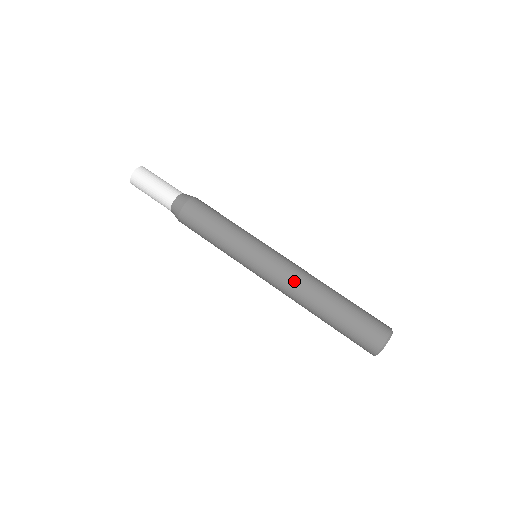
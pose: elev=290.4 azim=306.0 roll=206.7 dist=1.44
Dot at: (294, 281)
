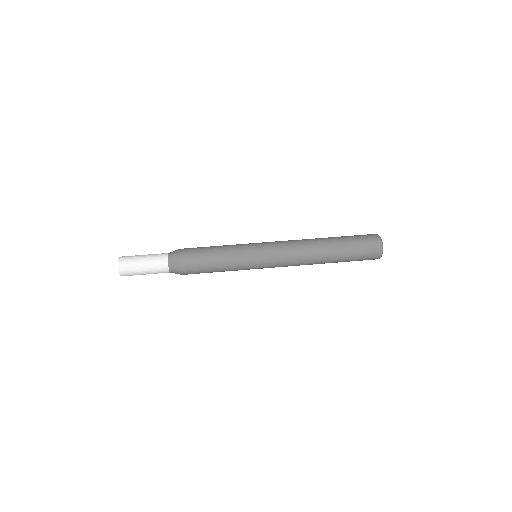
Dot at: (295, 240)
